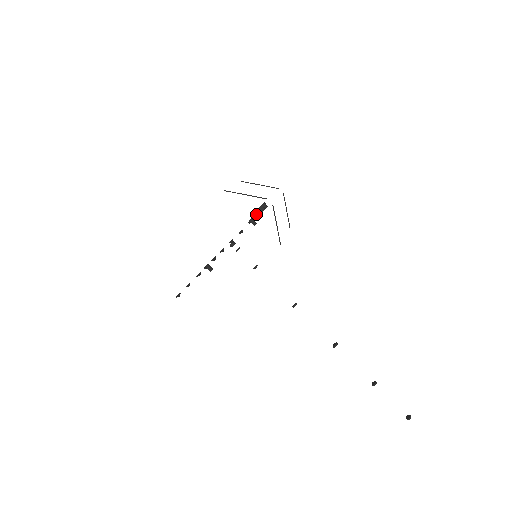
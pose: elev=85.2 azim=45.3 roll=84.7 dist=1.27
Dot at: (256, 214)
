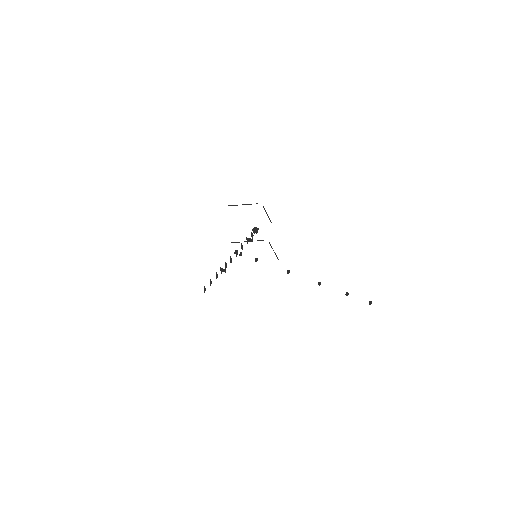
Dot at: (252, 237)
